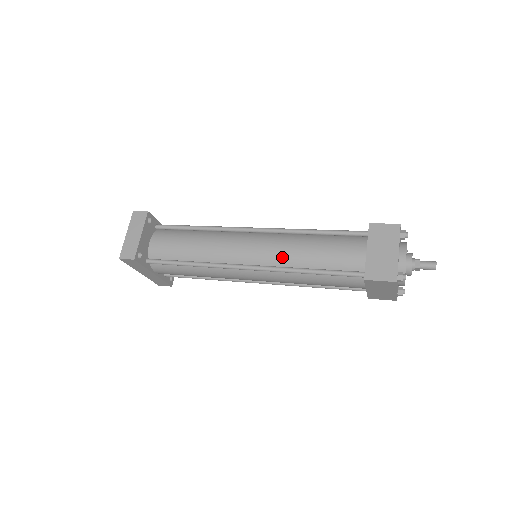
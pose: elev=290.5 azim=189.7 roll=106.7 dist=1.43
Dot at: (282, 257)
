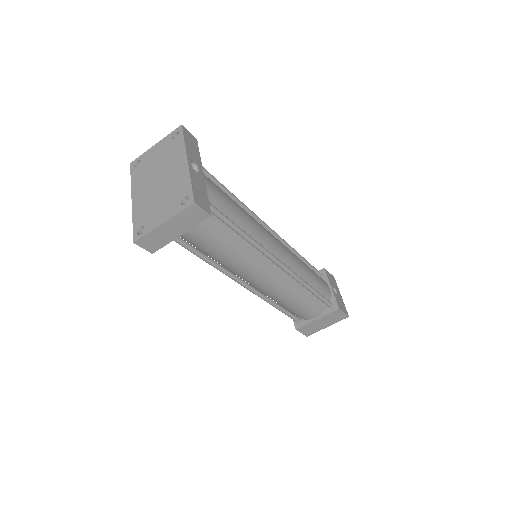
Dot at: (273, 294)
